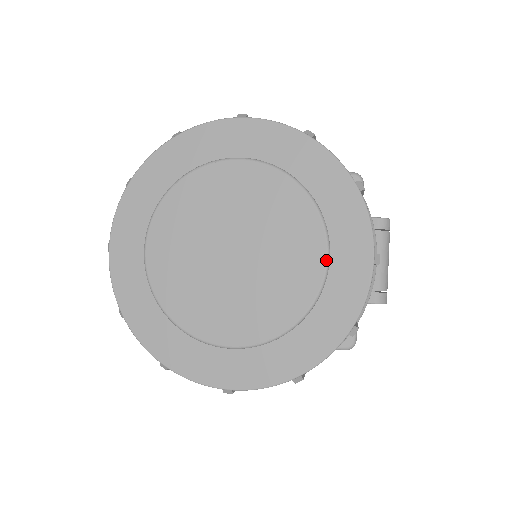
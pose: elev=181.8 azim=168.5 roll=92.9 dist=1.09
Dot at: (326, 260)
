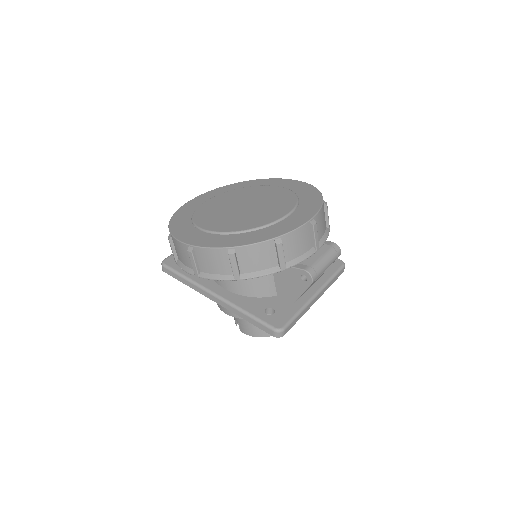
Dot at: (287, 214)
